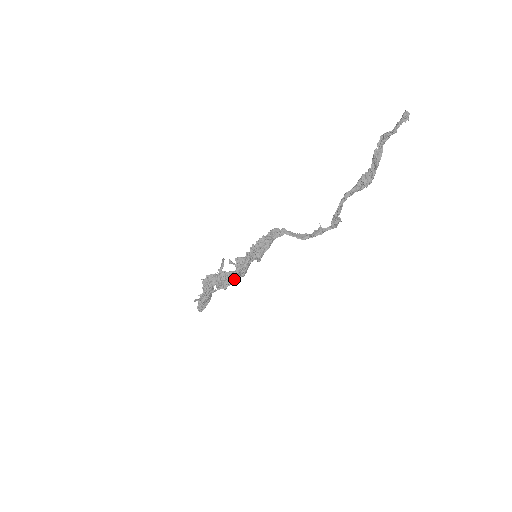
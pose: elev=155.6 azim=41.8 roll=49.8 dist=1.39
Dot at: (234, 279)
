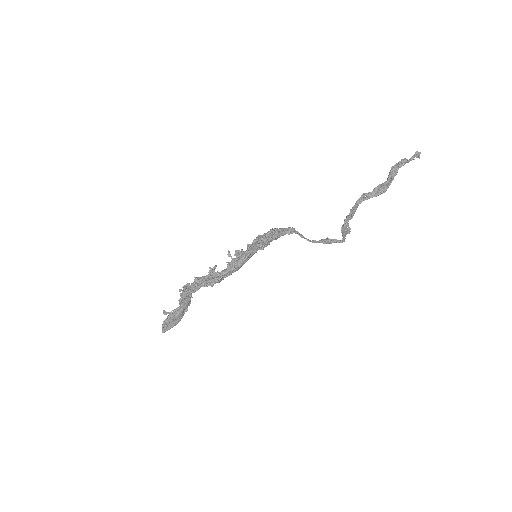
Dot at: (228, 268)
